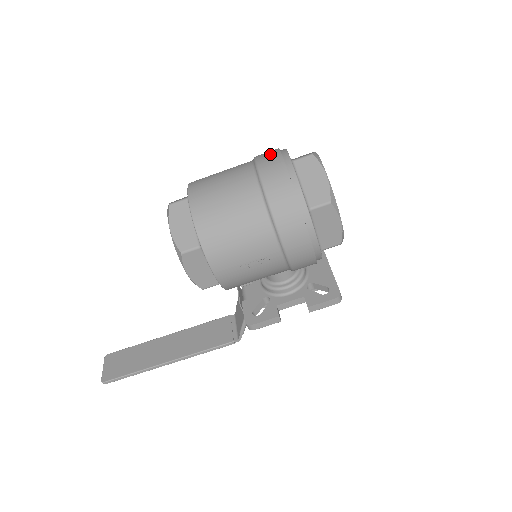
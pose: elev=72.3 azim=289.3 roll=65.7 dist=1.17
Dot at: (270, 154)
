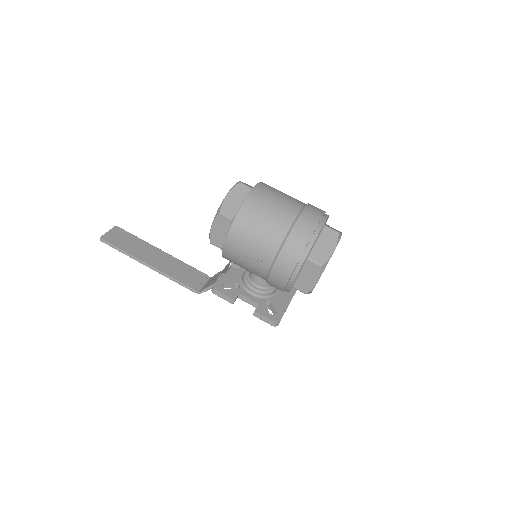
Dot at: (317, 210)
